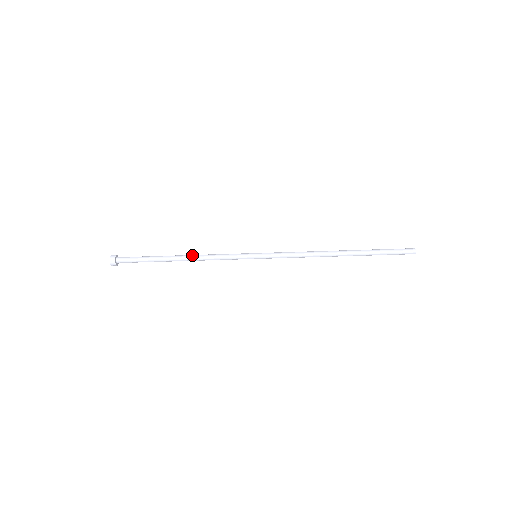
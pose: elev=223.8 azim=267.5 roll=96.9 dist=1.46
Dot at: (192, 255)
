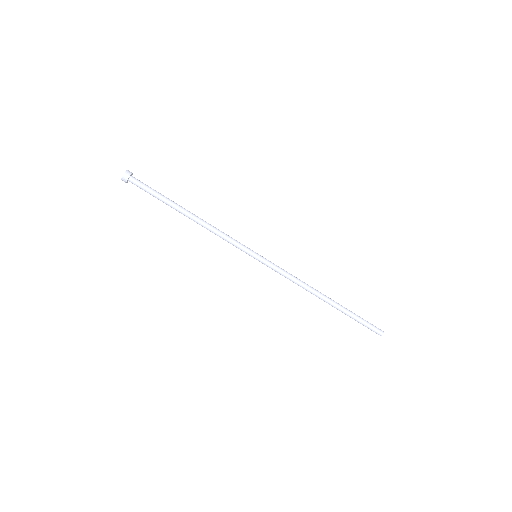
Dot at: (202, 219)
